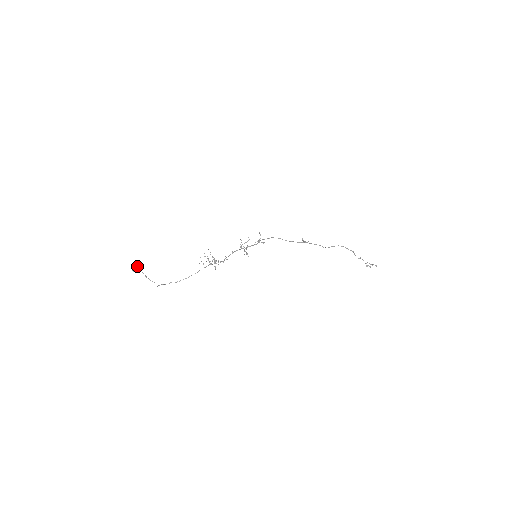
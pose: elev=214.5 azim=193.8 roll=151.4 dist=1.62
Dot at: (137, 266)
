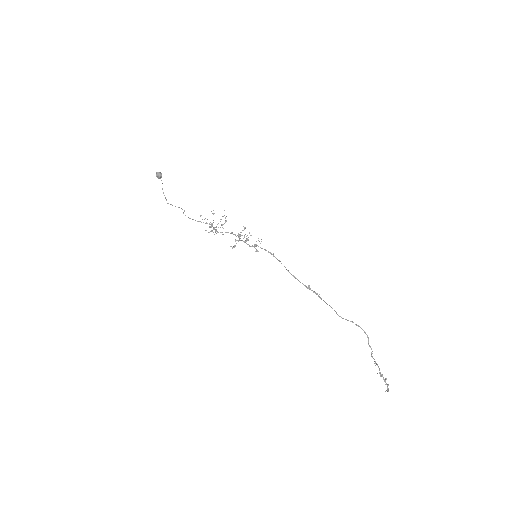
Dot at: occluded
